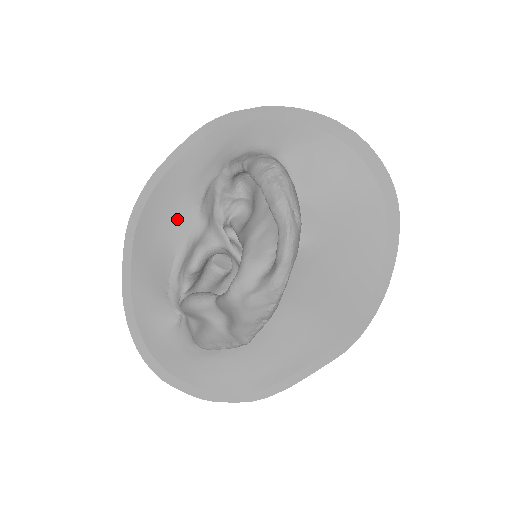
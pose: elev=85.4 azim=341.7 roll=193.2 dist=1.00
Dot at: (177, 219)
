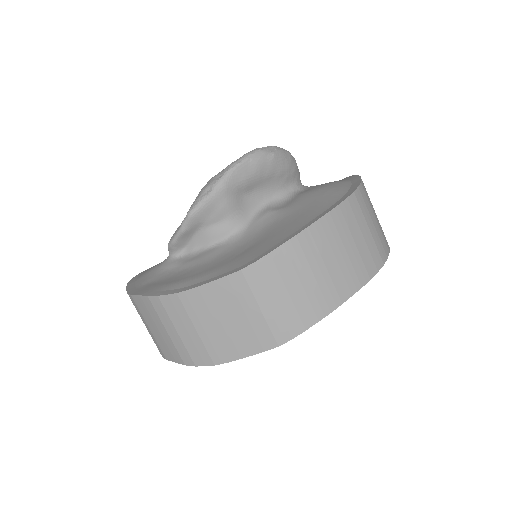
Dot at: occluded
